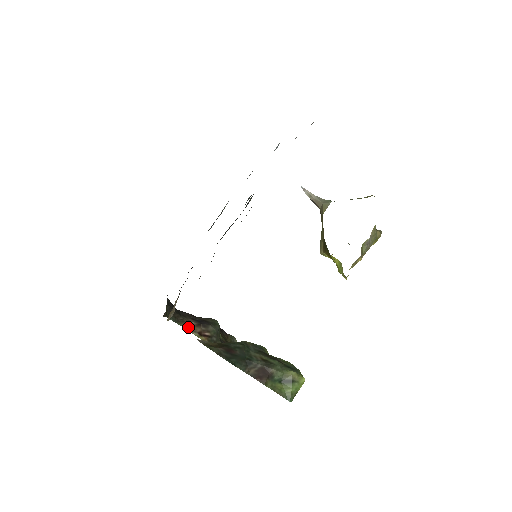
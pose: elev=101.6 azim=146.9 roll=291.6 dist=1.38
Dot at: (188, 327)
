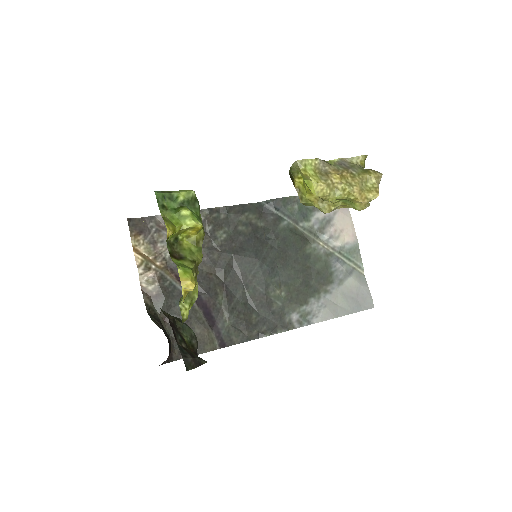
Dot at: occluded
